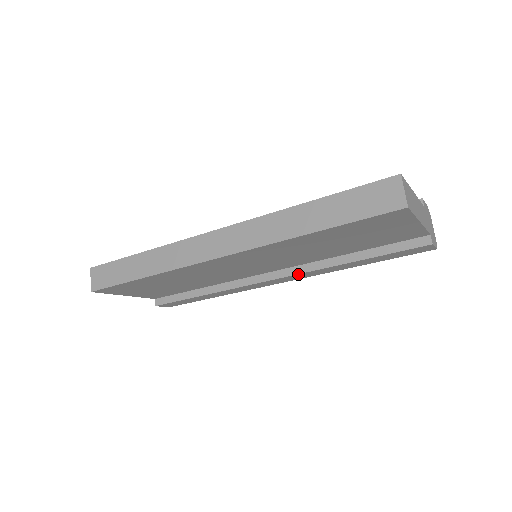
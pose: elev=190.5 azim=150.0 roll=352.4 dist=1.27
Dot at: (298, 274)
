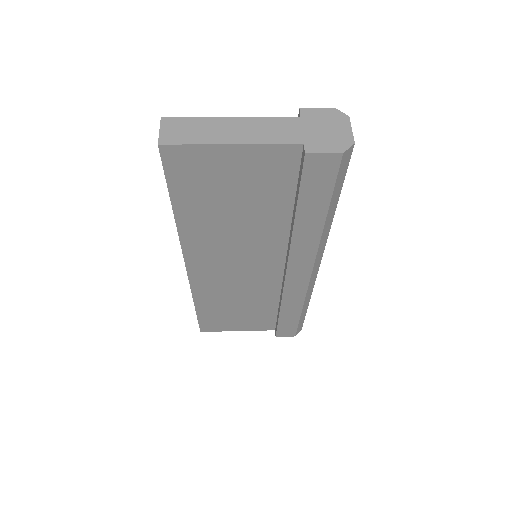
Dot at: (289, 258)
